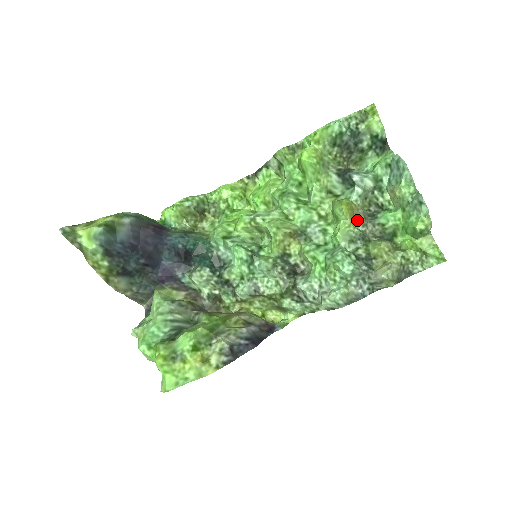
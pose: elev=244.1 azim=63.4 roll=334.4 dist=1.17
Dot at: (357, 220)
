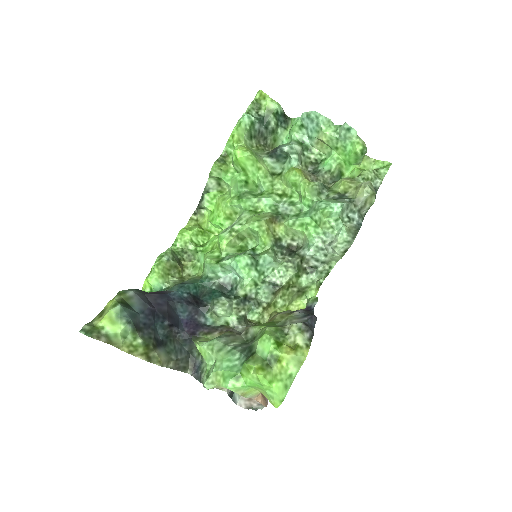
Dot at: (309, 179)
